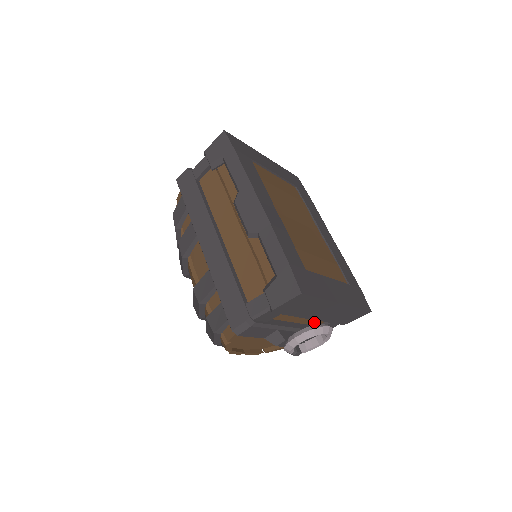
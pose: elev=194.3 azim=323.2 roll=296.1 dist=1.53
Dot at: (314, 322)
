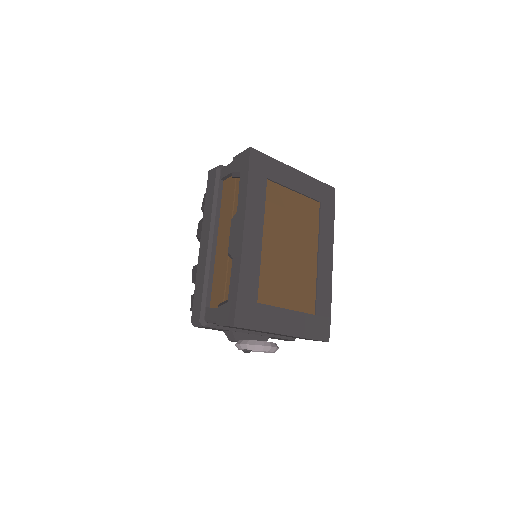
Dot at: occluded
